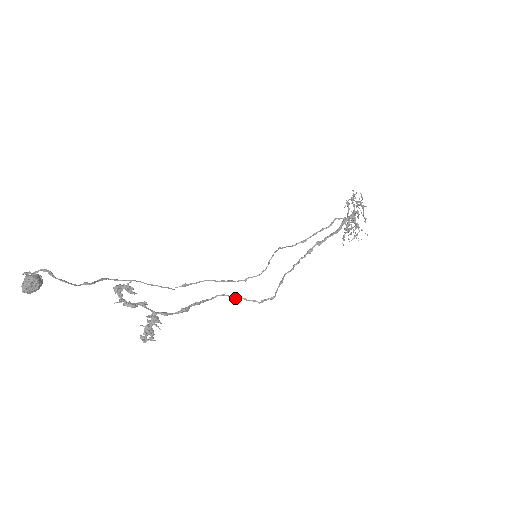
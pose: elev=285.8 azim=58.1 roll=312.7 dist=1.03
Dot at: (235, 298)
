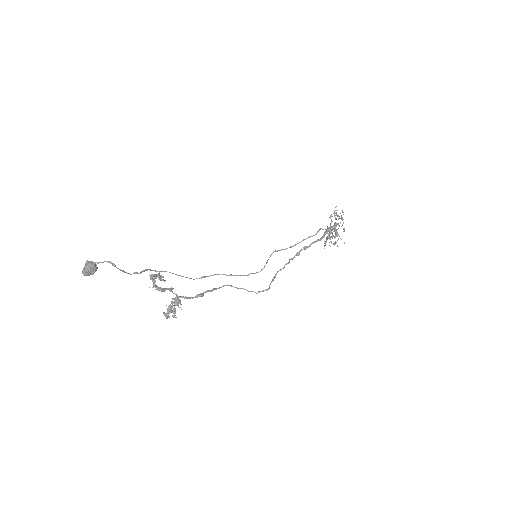
Dot at: (238, 288)
